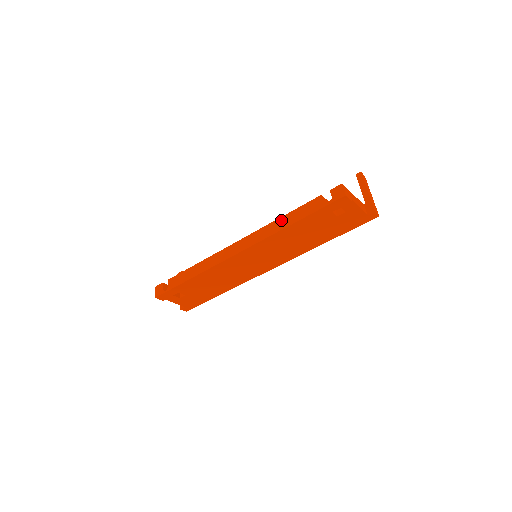
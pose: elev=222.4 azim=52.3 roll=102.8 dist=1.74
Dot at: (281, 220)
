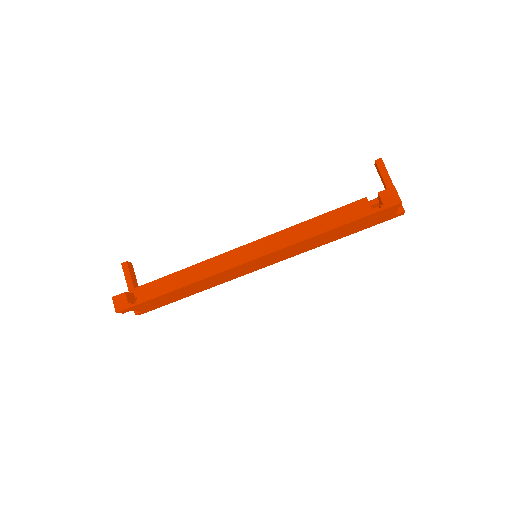
Dot at: (311, 223)
